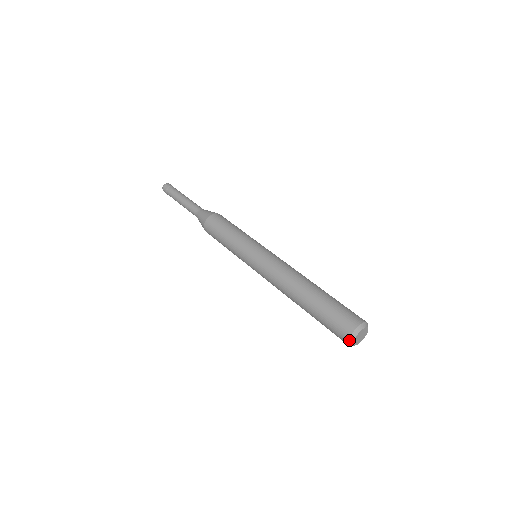
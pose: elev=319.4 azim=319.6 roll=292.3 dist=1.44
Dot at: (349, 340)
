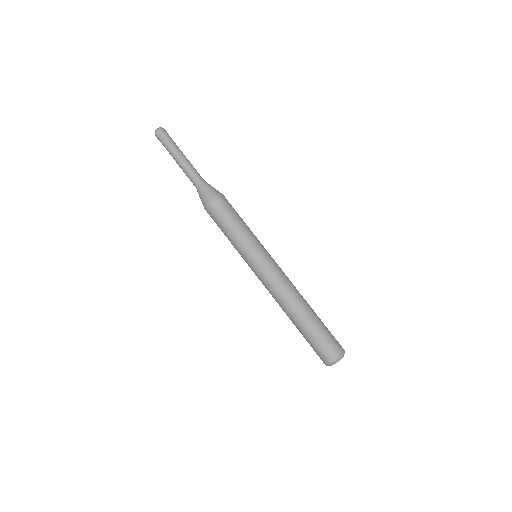
Dot at: occluded
